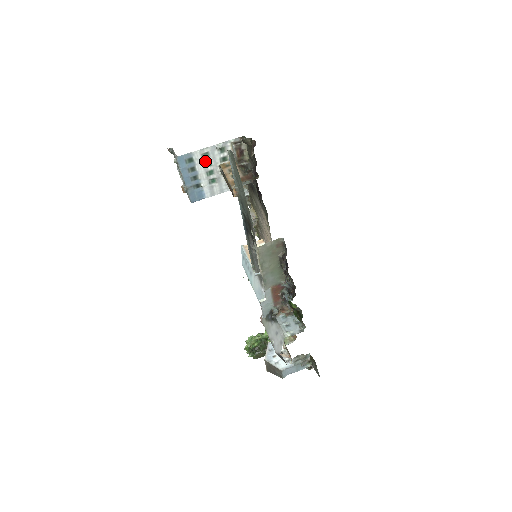
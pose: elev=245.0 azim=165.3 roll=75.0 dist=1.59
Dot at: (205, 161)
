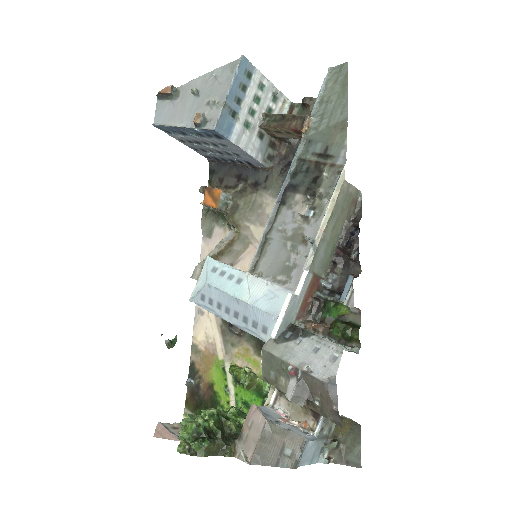
Dot at: (257, 93)
